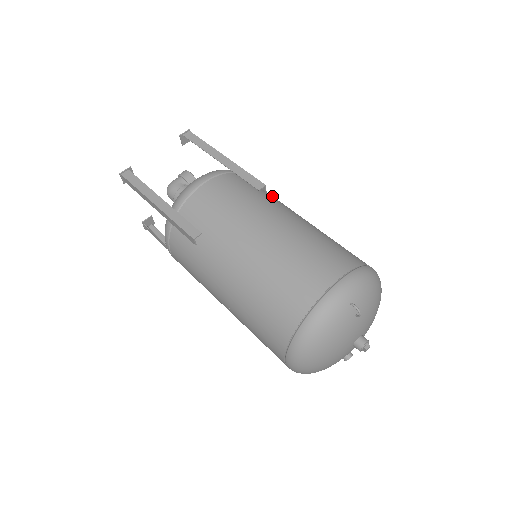
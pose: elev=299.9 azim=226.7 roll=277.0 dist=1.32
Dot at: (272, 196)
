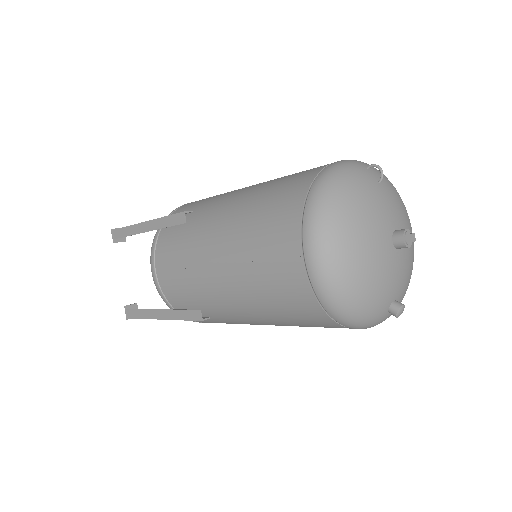
Dot at: occluded
